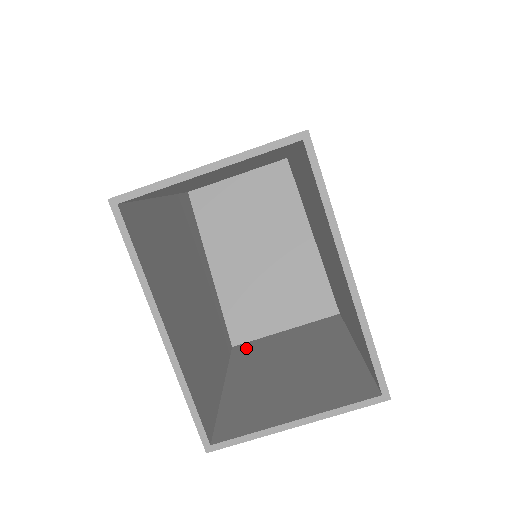
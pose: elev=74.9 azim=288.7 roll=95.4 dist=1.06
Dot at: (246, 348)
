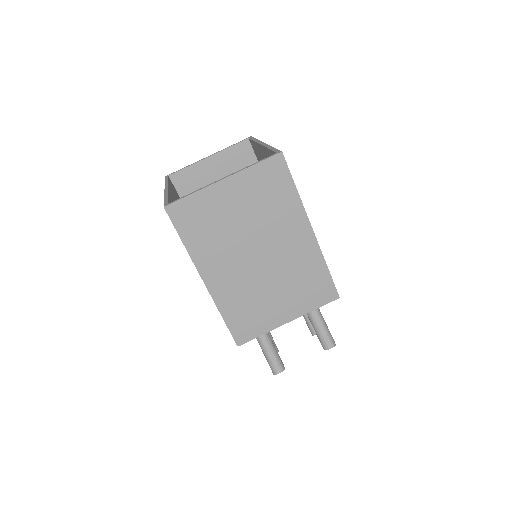
Dot at: (247, 322)
